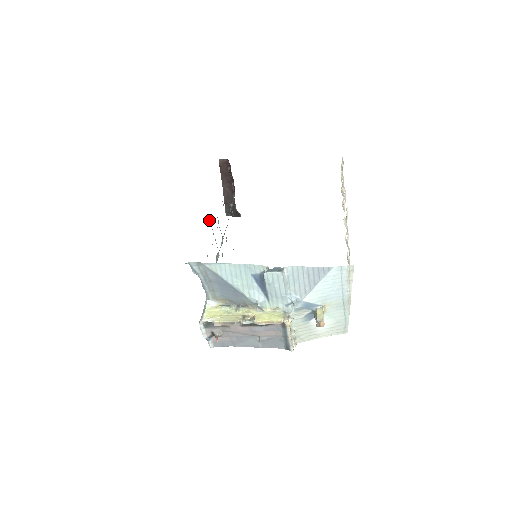
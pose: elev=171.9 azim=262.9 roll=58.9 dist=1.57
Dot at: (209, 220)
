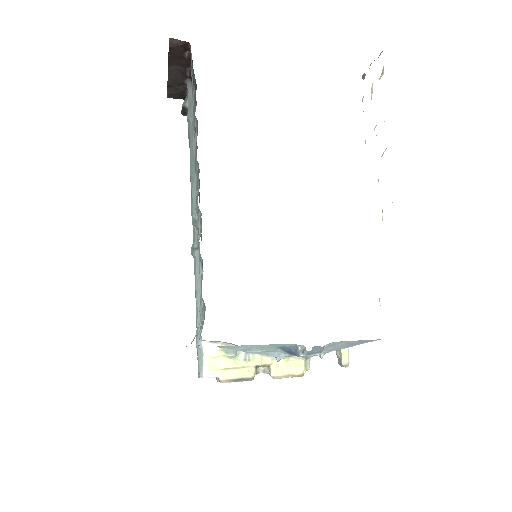
Dot at: occluded
